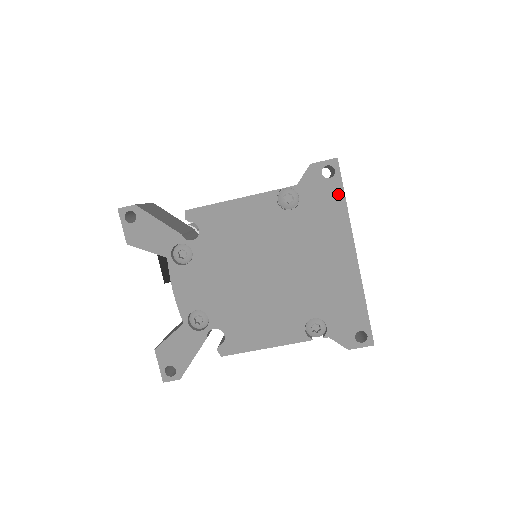
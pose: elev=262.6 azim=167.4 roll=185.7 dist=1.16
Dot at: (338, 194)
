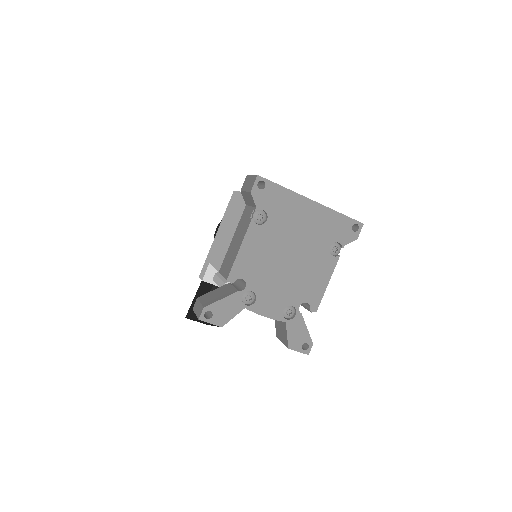
Dot at: (276, 188)
